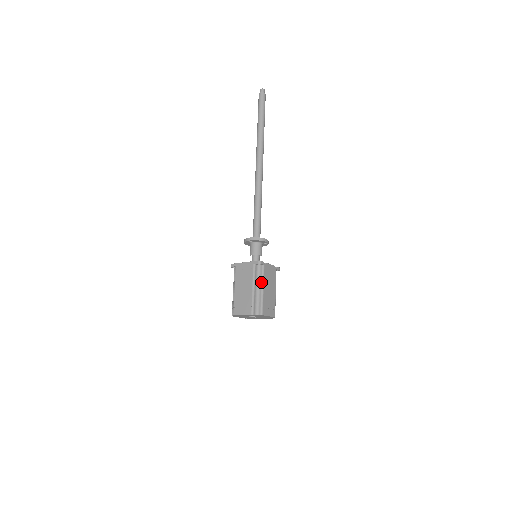
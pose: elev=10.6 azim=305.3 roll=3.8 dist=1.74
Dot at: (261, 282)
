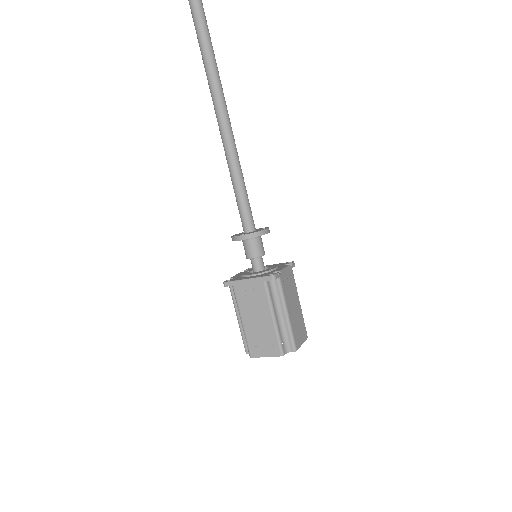
Dot at: (282, 304)
